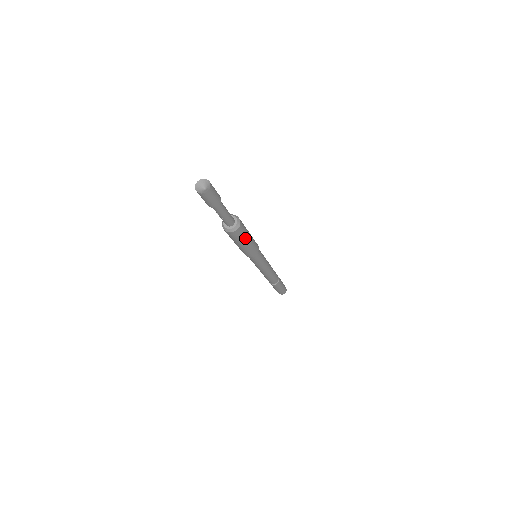
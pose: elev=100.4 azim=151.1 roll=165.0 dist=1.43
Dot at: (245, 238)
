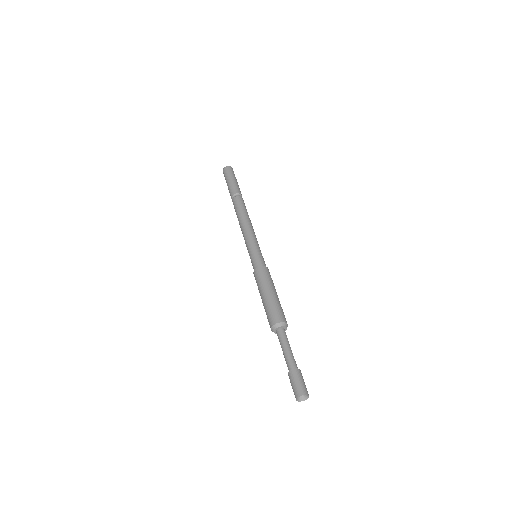
Dot at: occluded
